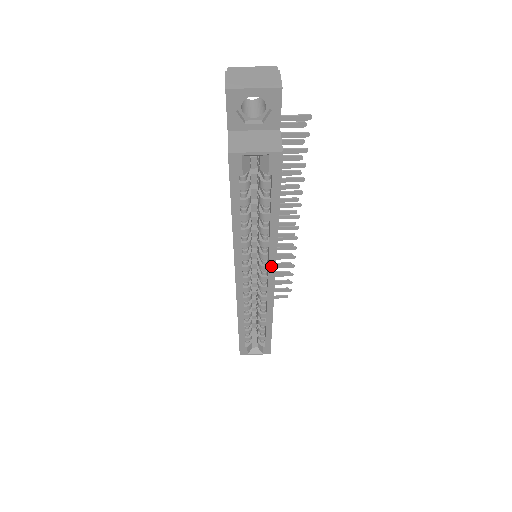
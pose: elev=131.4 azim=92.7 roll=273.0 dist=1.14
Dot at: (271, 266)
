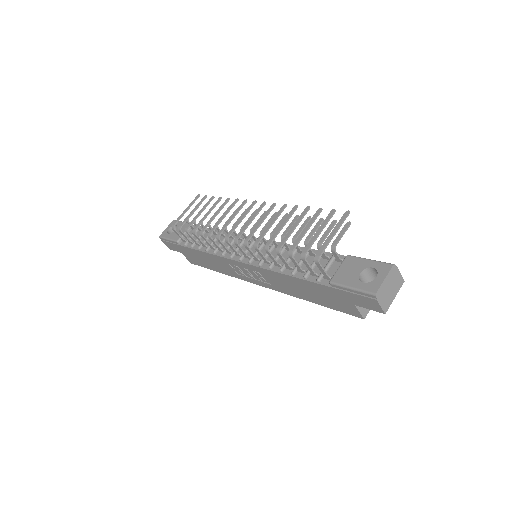
Dot at: occluded
